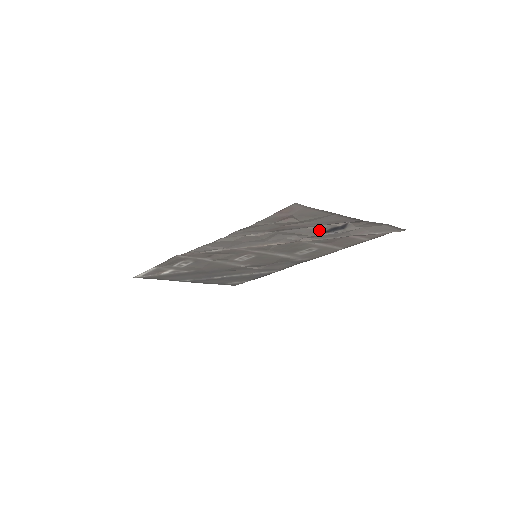
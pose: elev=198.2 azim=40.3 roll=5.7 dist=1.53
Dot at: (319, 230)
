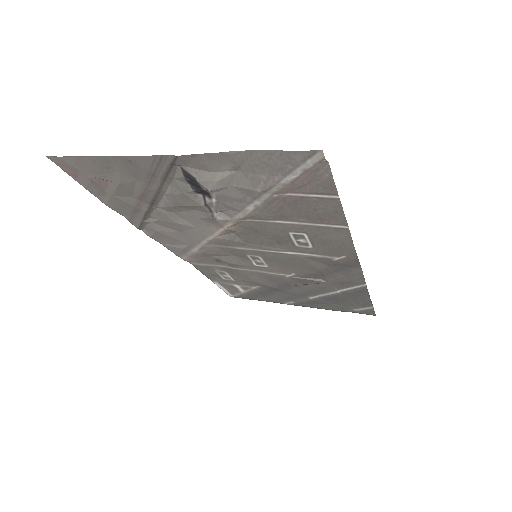
Dot at: (184, 193)
